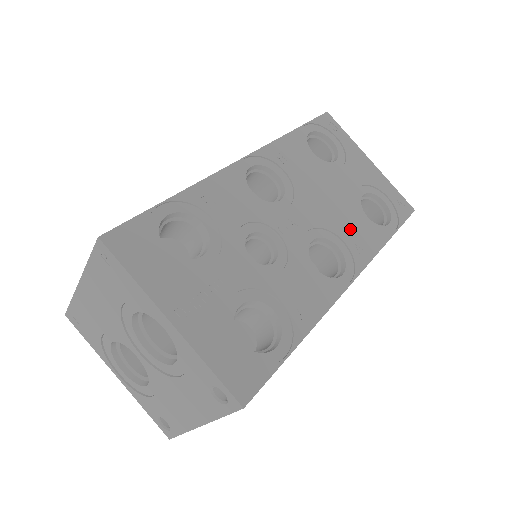
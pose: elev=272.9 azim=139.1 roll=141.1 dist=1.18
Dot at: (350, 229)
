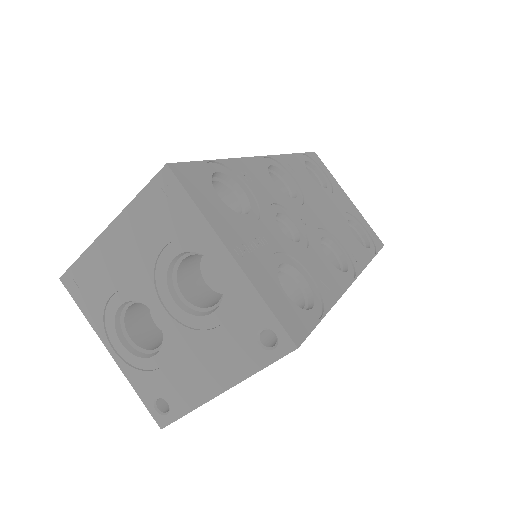
Dot at: (346, 240)
